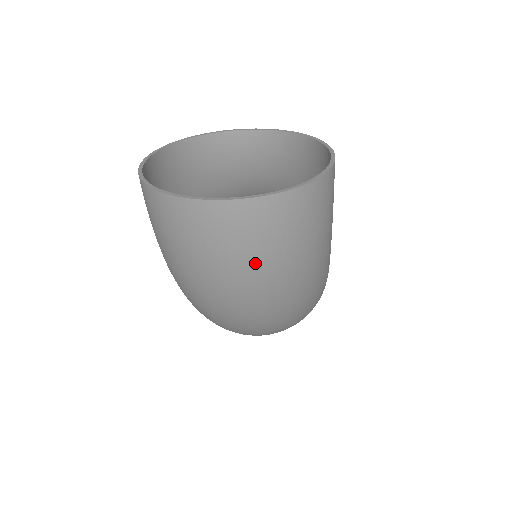
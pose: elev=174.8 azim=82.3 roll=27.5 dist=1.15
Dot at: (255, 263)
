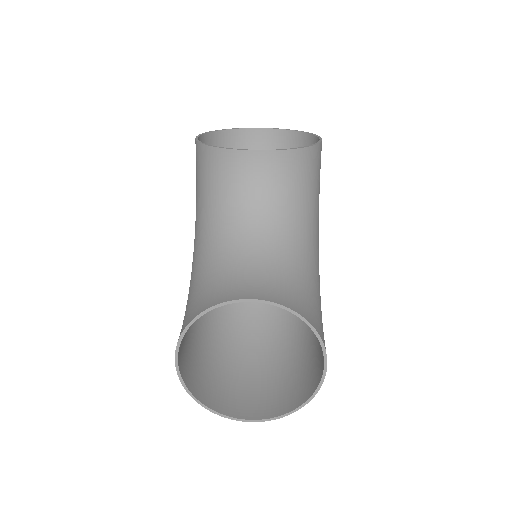
Dot at: (269, 383)
